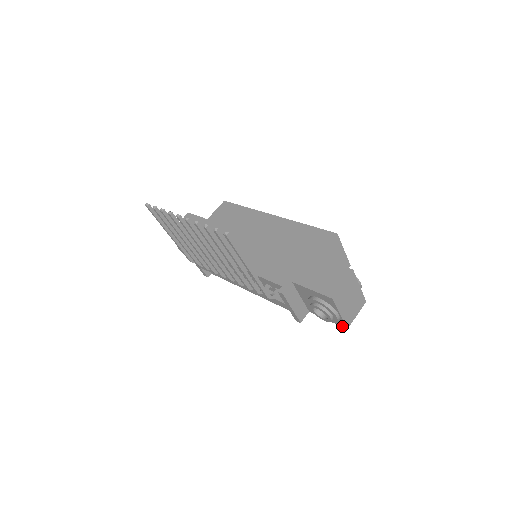
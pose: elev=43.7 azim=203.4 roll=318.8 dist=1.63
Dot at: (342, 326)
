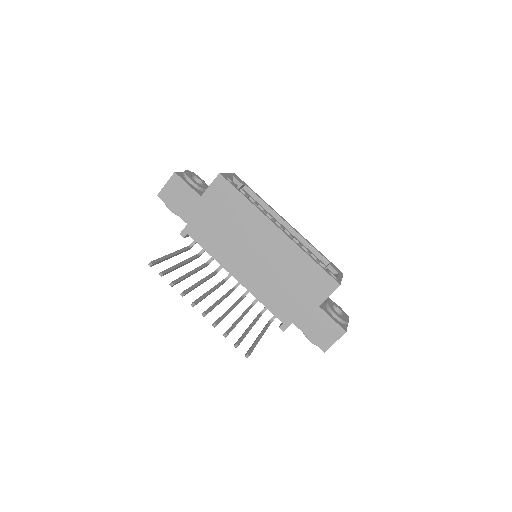
Dot at: occluded
